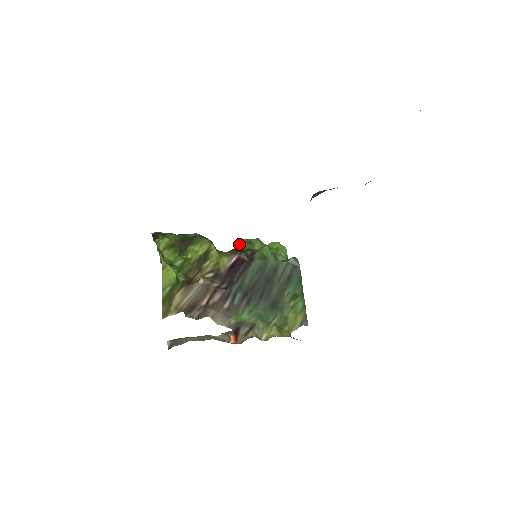
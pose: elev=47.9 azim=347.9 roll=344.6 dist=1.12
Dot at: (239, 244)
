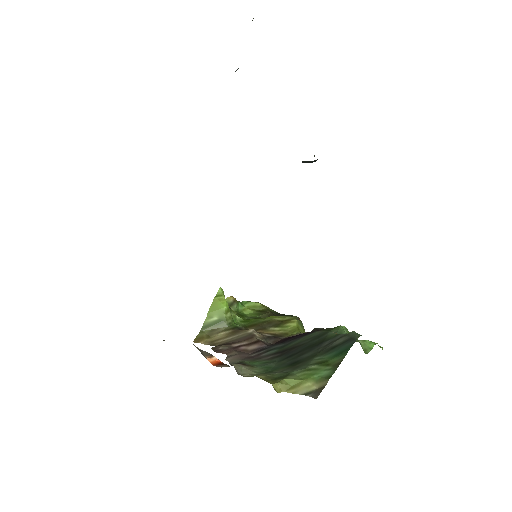
Dot at: occluded
